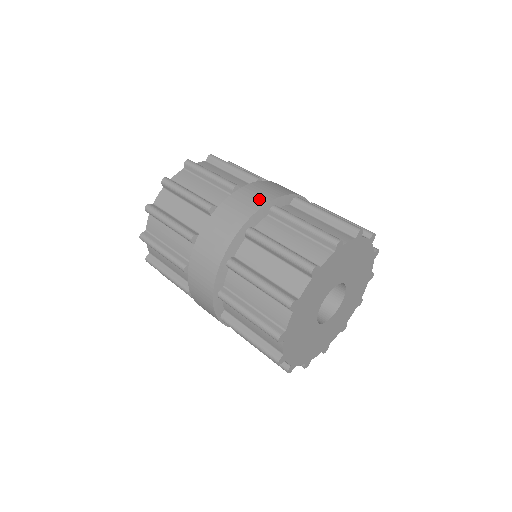
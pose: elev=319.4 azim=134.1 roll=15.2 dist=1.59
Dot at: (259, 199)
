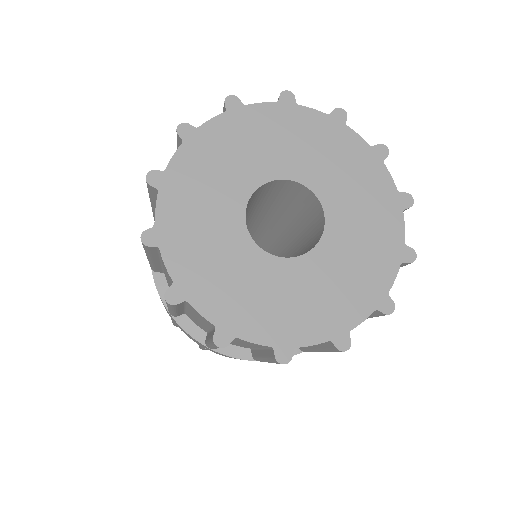
Dot at: occluded
